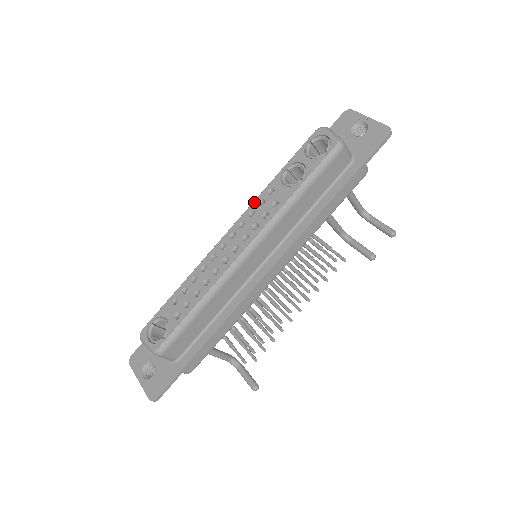
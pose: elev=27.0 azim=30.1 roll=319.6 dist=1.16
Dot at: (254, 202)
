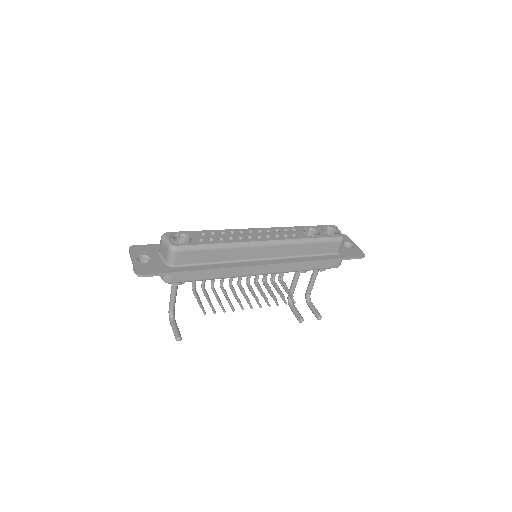
Dot at: (281, 227)
